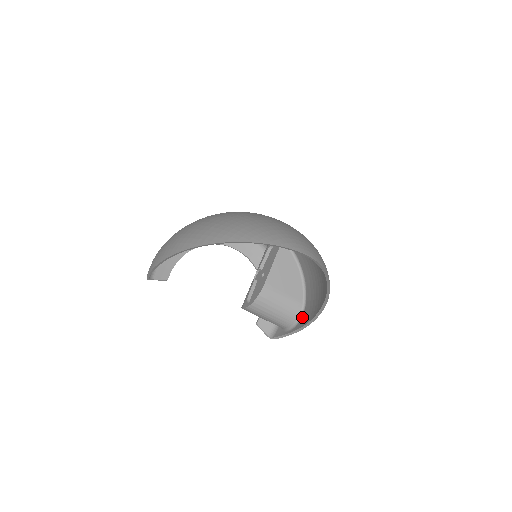
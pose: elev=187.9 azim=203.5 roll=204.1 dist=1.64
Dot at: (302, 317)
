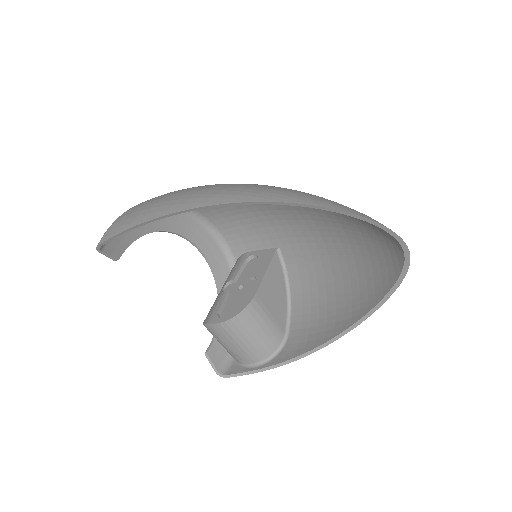
Dot at: (283, 350)
